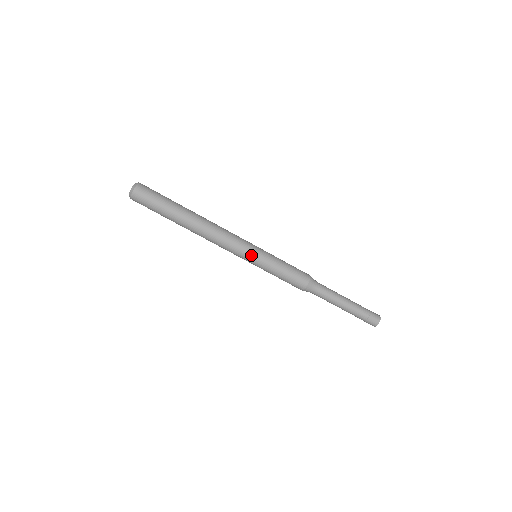
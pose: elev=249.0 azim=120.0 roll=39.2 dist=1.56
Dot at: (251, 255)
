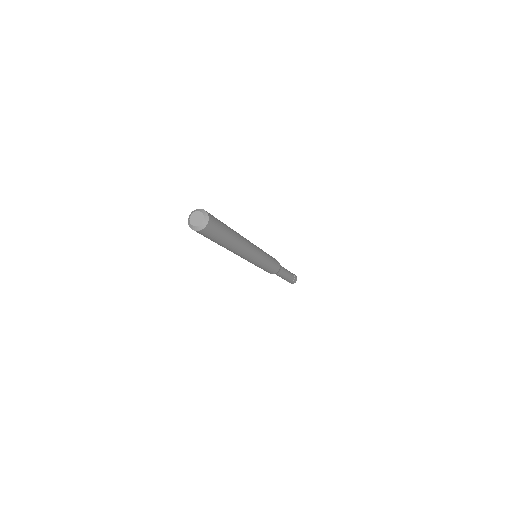
Dot at: (259, 261)
